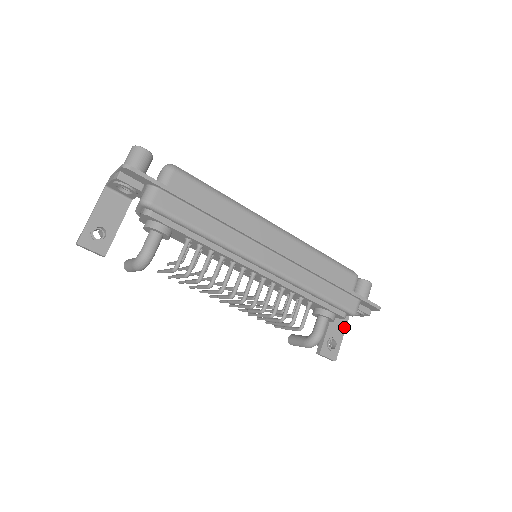
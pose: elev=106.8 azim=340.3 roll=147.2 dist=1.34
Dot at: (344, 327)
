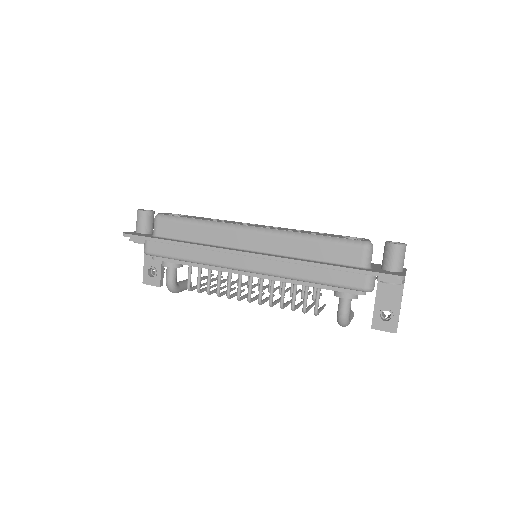
Dot at: (399, 294)
